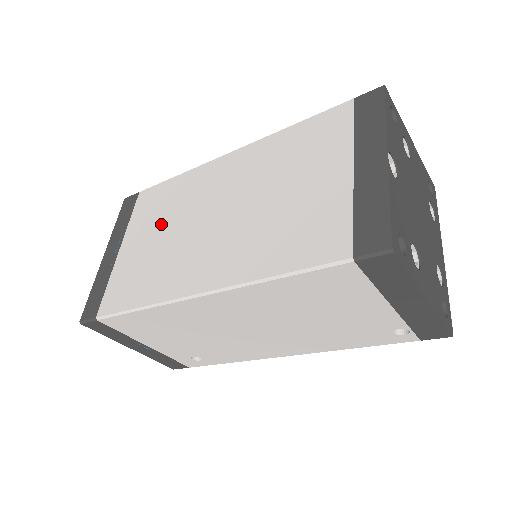
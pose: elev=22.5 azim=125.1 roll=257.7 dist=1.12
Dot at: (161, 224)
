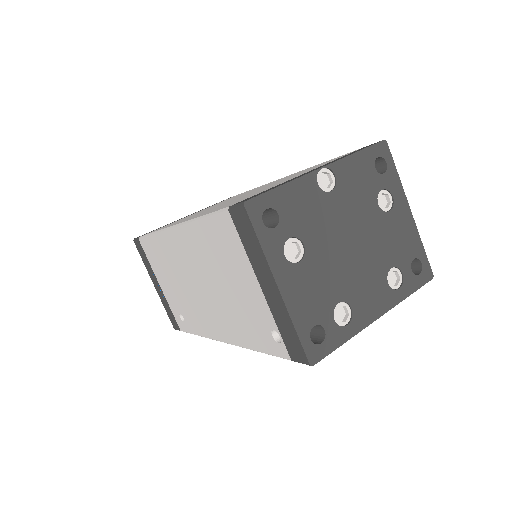
Dot at: (217, 204)
